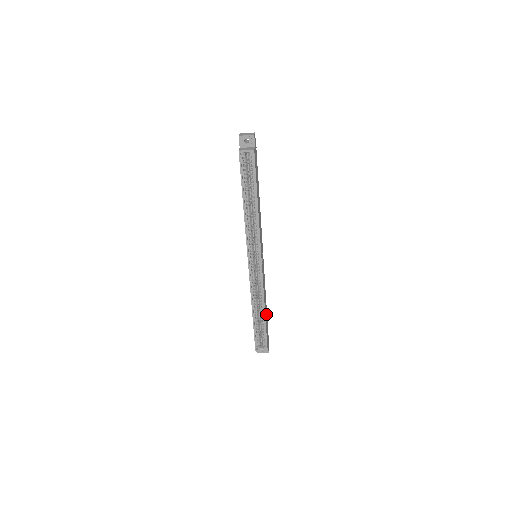
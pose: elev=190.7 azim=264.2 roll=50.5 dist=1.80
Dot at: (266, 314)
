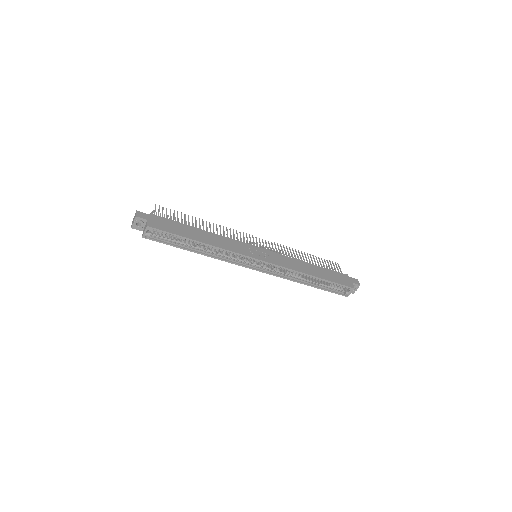
Dot at: (320, 270)
